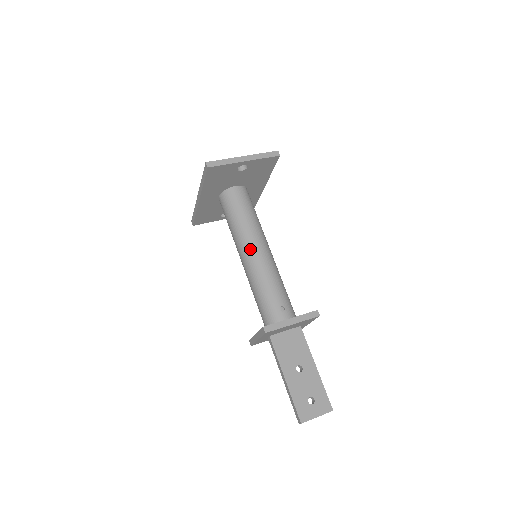
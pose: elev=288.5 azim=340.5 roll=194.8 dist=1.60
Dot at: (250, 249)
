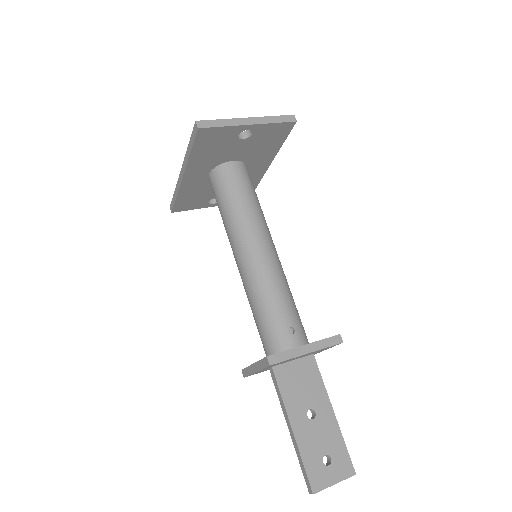
Dot at: (249, 246)
